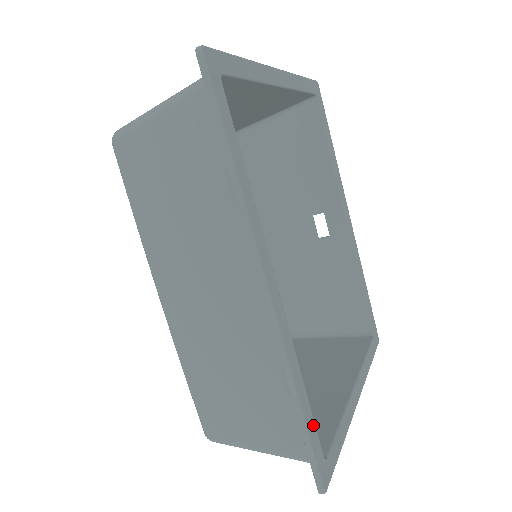
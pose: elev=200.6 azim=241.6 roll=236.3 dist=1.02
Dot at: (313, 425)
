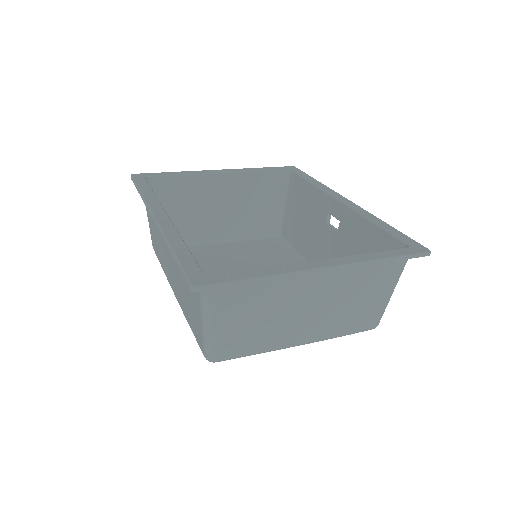
Dot at: (190, 259)
